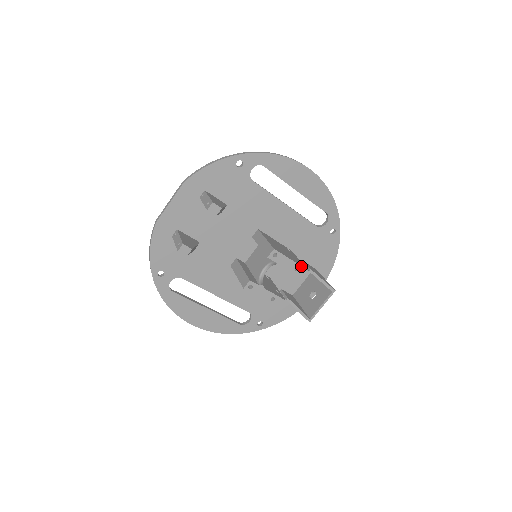
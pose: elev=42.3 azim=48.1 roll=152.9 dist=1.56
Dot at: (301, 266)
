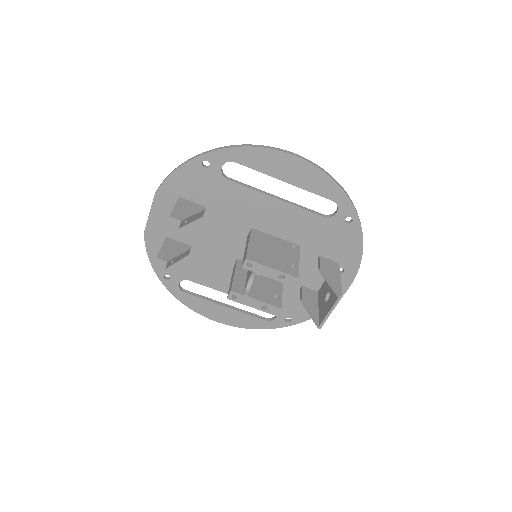
Dot at: (286, 274)
